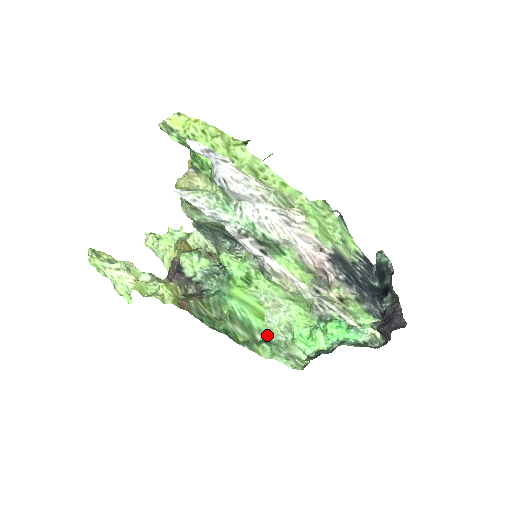
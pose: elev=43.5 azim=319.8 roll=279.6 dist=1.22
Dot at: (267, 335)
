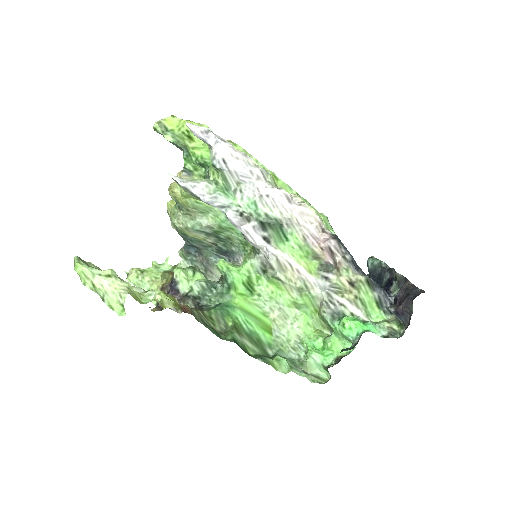
Dot at: (278, 351)
